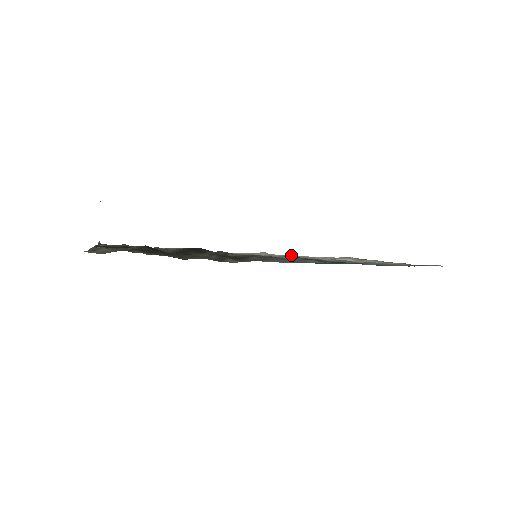
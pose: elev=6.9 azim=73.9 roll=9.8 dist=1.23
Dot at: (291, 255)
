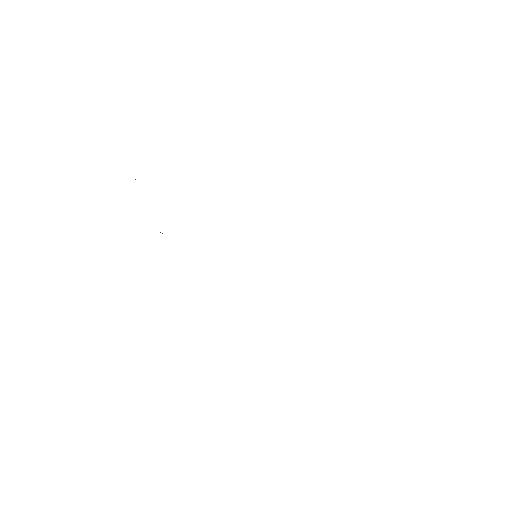
Dot at: occluded
